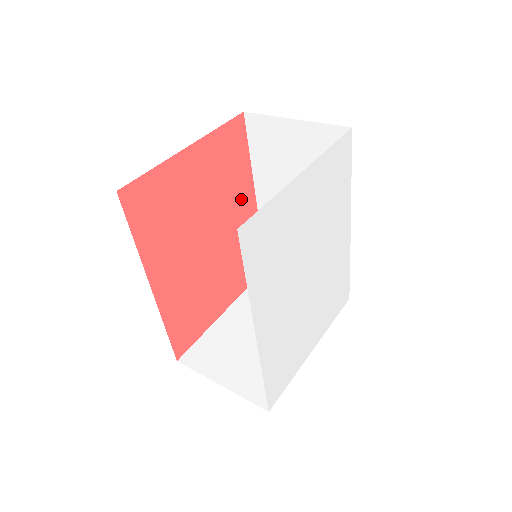
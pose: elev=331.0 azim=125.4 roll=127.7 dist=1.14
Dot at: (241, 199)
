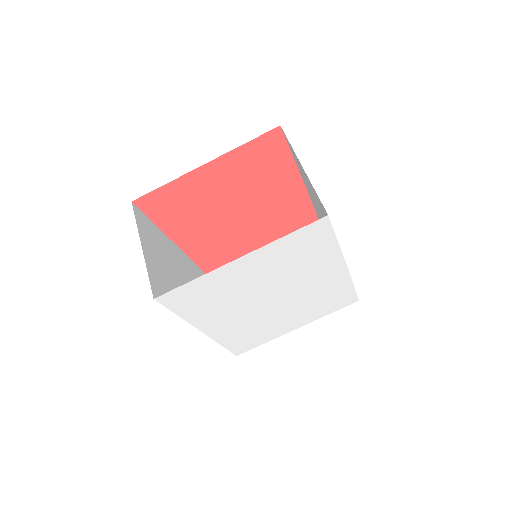
Dot at: (282, 187)
